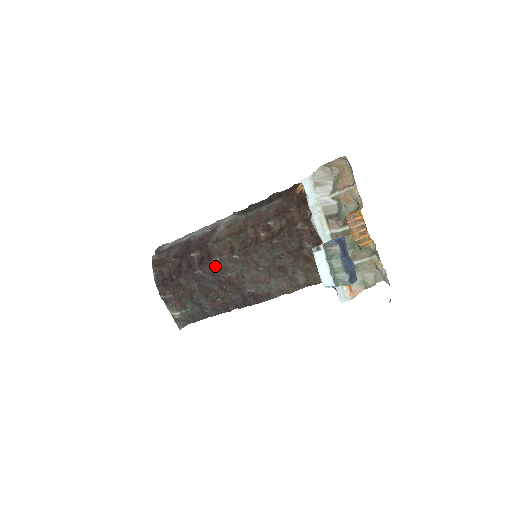
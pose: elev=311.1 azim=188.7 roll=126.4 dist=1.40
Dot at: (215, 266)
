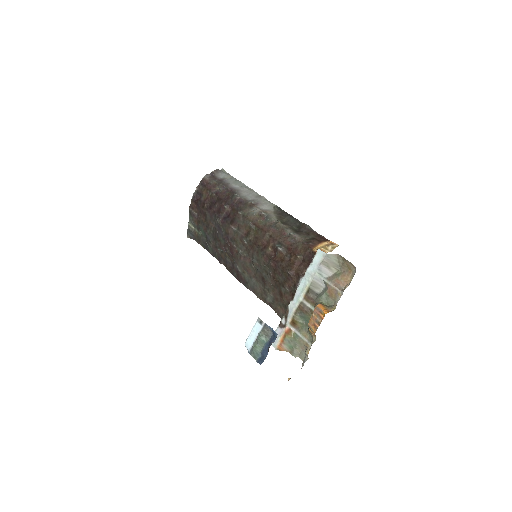
Dot at: (231, 231)
